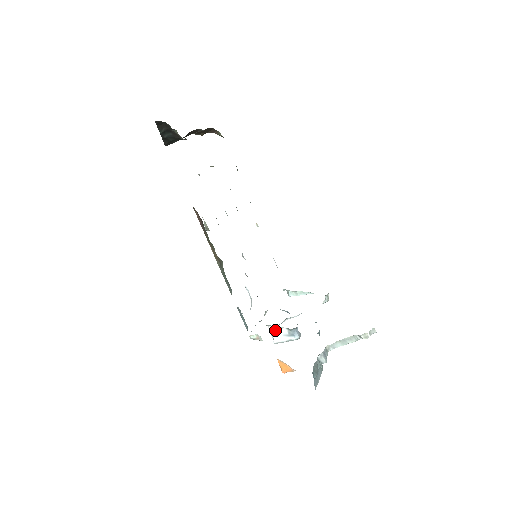
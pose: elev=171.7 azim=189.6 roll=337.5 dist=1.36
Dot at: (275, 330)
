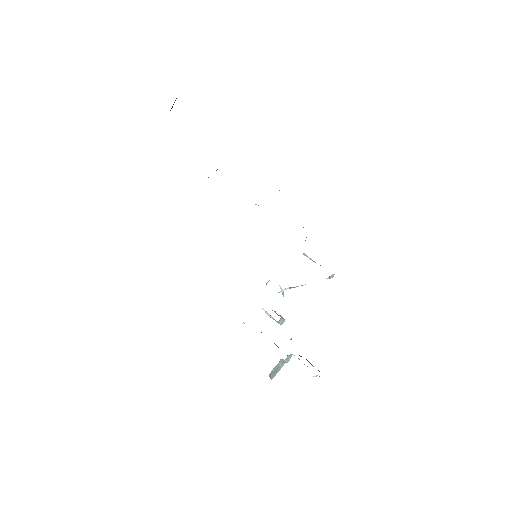
Dot at: (265, 311)
